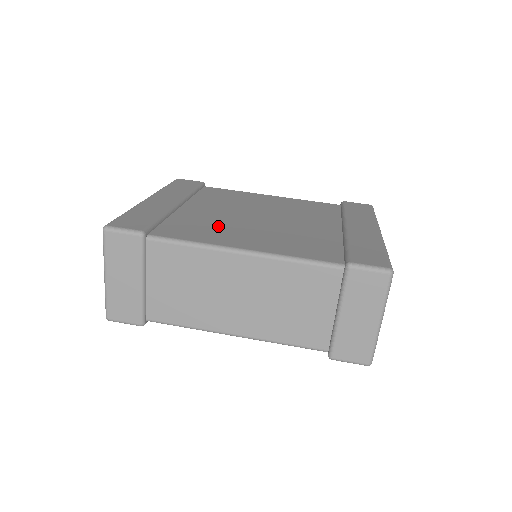
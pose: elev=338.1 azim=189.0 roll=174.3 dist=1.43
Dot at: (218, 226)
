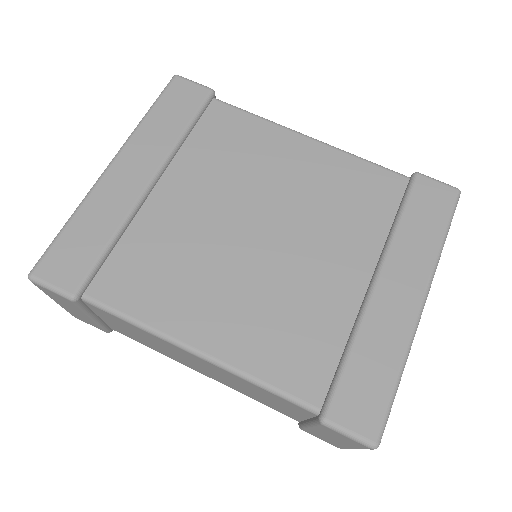
Dot at: (186, 267)
